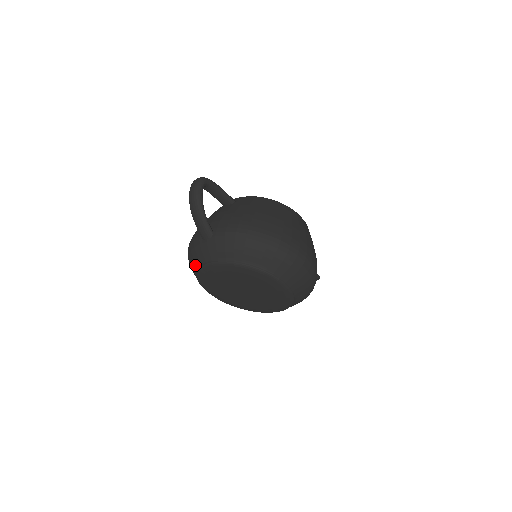
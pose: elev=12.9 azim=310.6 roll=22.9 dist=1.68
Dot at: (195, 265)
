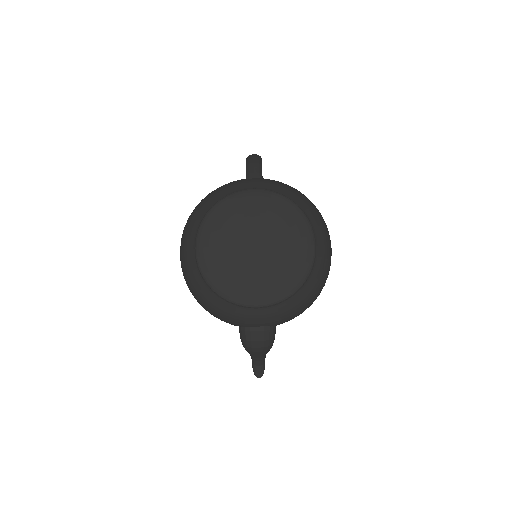
Dot at: (219, 196)
